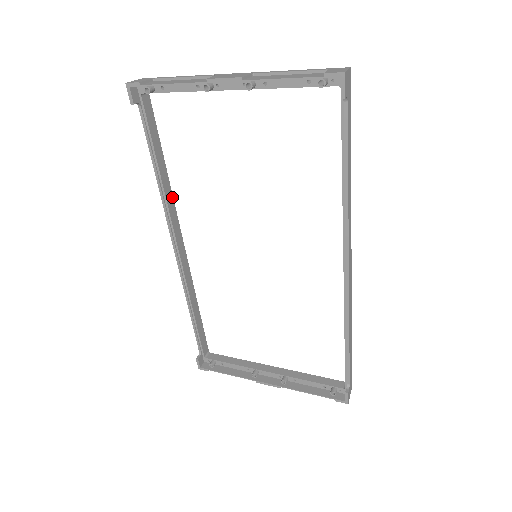
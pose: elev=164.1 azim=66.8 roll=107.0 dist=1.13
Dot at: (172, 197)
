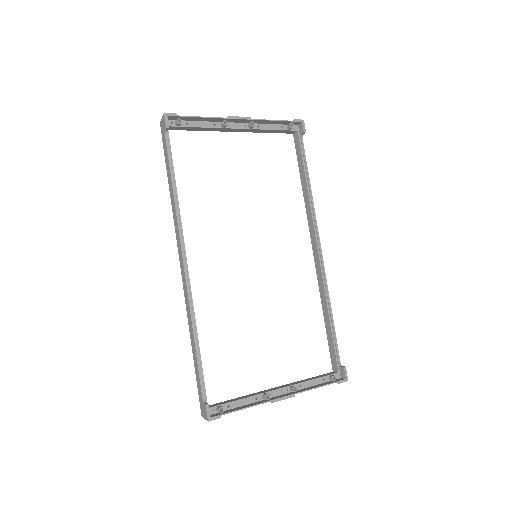
Dot at: occluded
